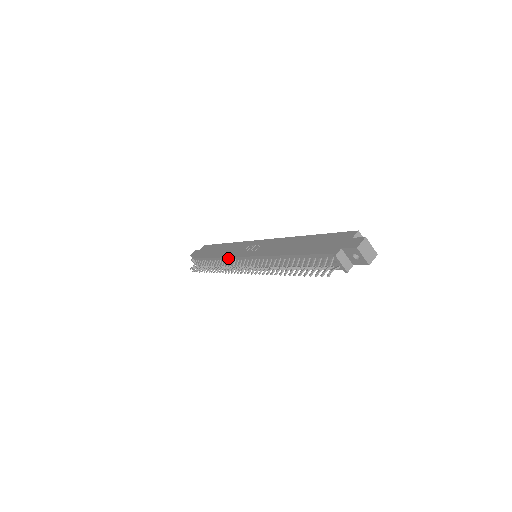
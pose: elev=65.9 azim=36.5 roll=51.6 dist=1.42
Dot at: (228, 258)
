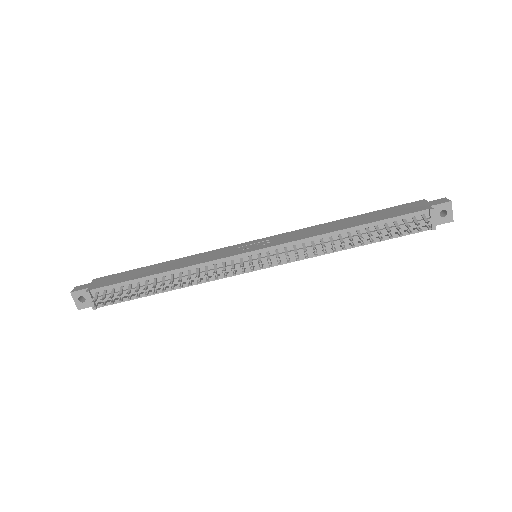
Dot at: (206, 263)
